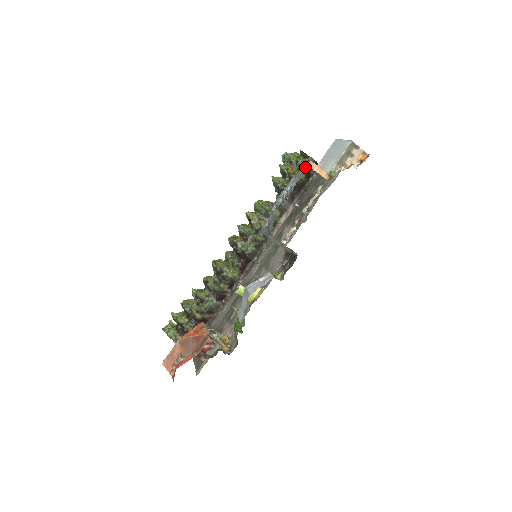
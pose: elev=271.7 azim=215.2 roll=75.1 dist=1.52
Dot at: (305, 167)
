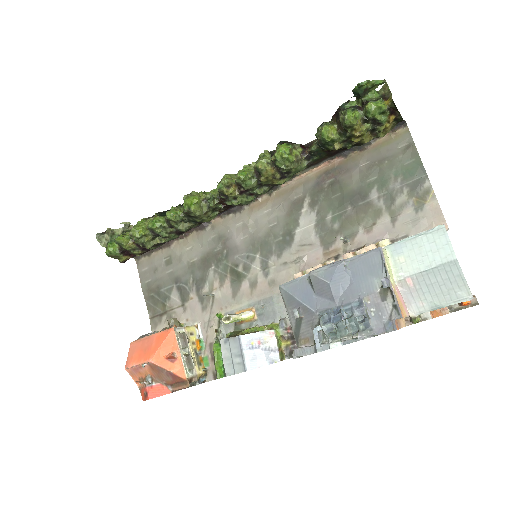
Dot at: (390, 311)
